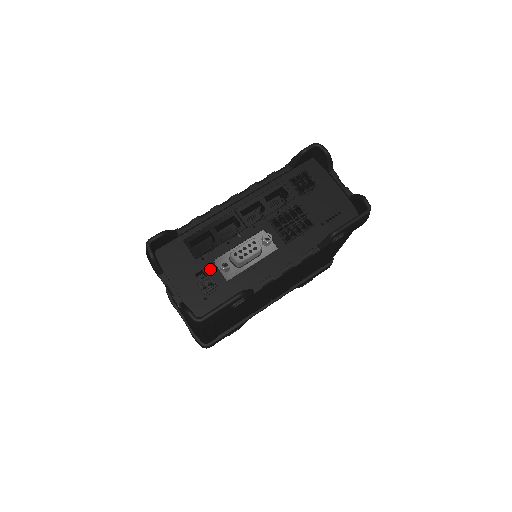
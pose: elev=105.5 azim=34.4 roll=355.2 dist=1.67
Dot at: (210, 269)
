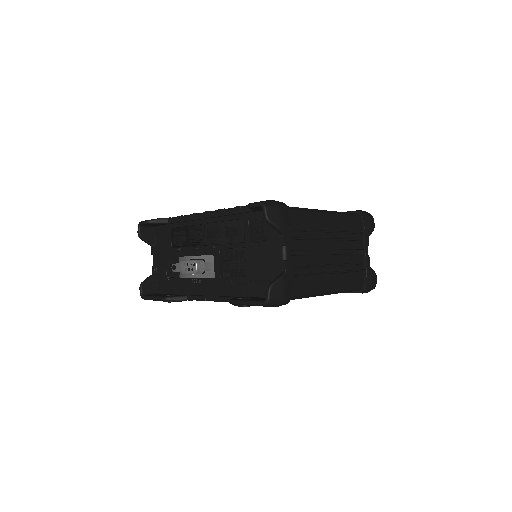
Dot at: (175, 262)
